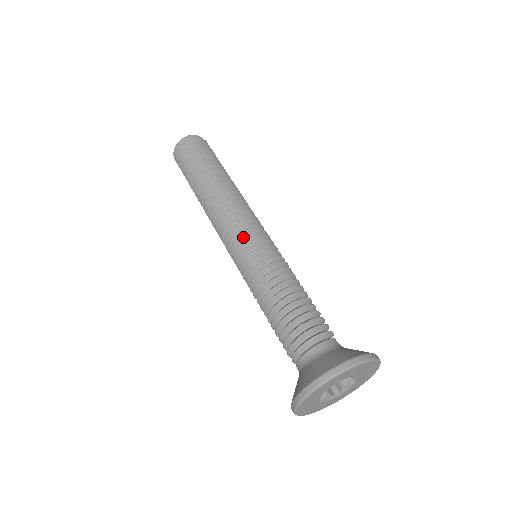
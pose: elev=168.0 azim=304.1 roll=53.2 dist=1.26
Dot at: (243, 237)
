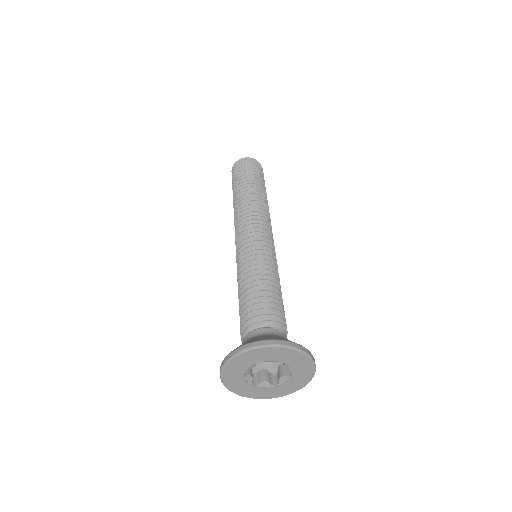
Dot at: (245, 237)
